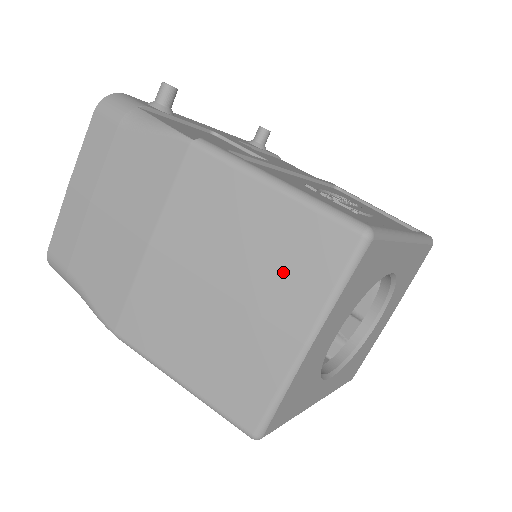
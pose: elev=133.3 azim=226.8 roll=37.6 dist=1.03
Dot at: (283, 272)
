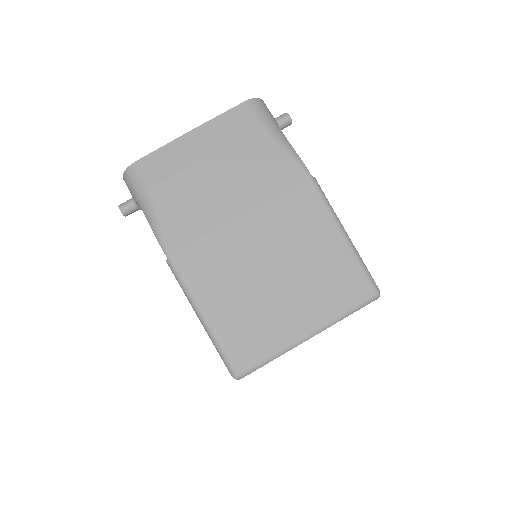
Dot at: (321, 287)
